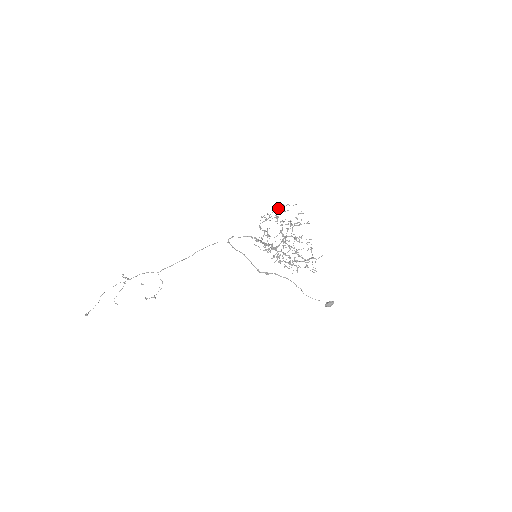
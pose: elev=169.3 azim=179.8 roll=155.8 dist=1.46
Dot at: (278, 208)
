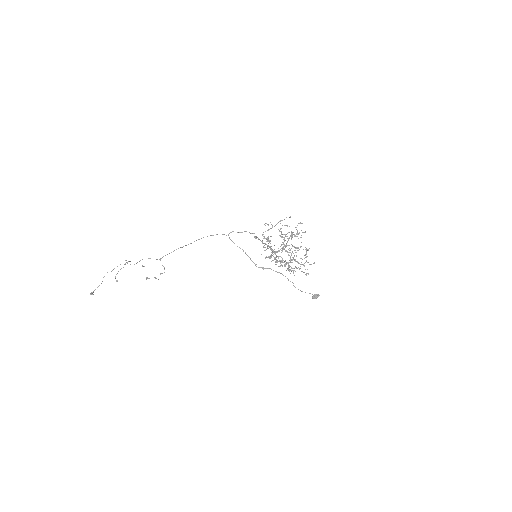
Dot at: (281, 220)
